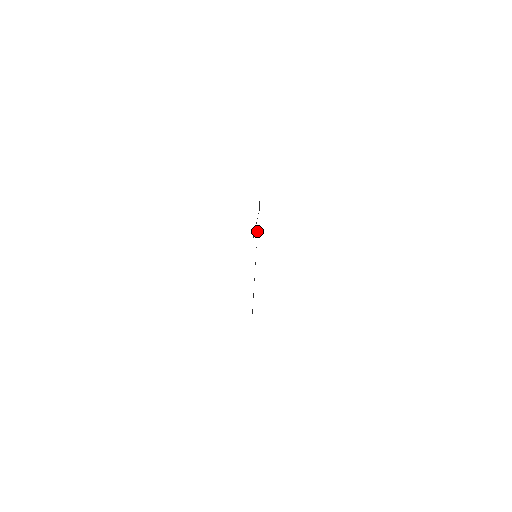
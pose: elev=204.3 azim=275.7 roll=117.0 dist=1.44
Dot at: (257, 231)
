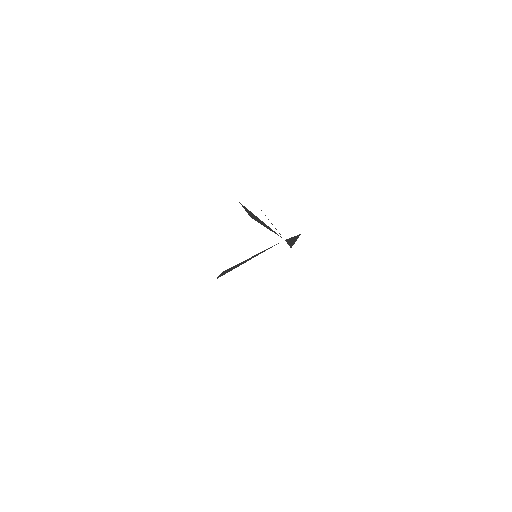
Dot at: occluded
